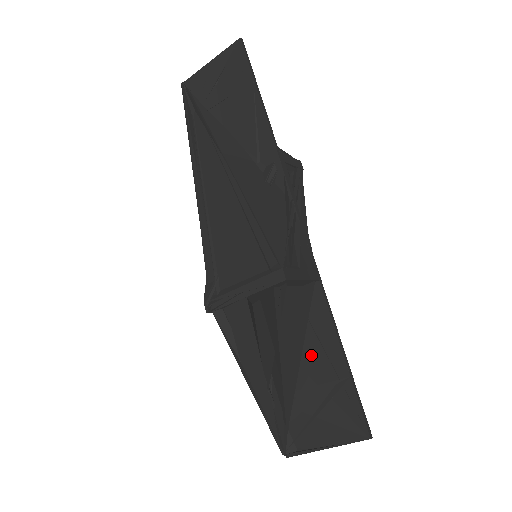
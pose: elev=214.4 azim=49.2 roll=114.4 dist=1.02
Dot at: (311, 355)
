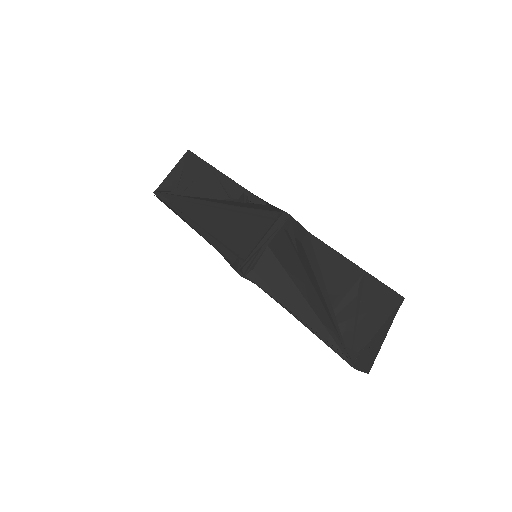
Dot at: (331, 280)
